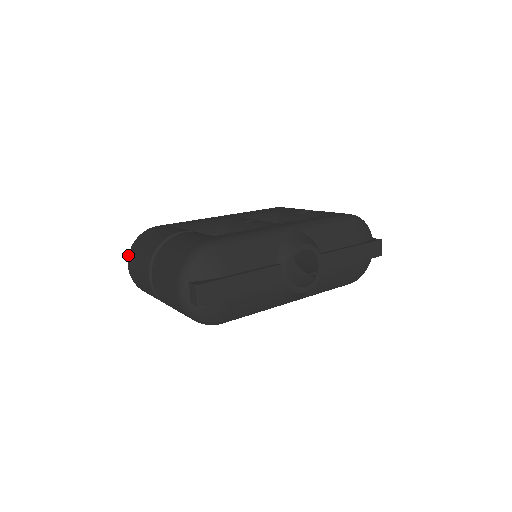
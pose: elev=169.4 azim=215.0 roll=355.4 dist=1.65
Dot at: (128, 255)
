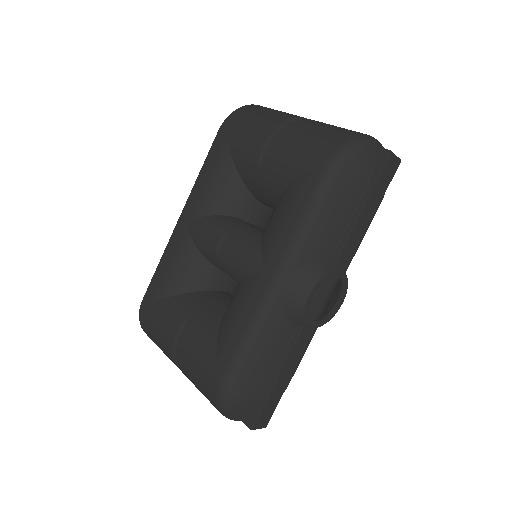
Dot at: occluded
